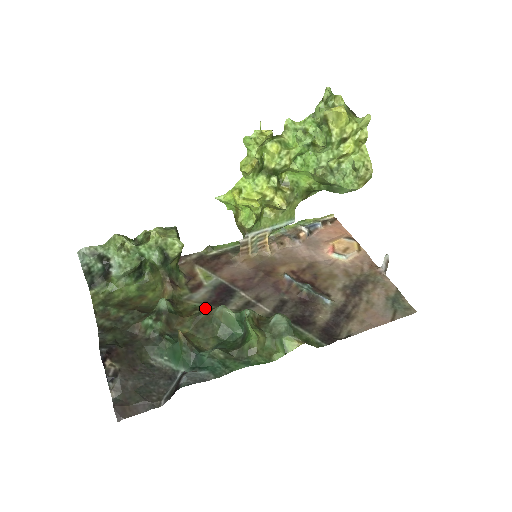
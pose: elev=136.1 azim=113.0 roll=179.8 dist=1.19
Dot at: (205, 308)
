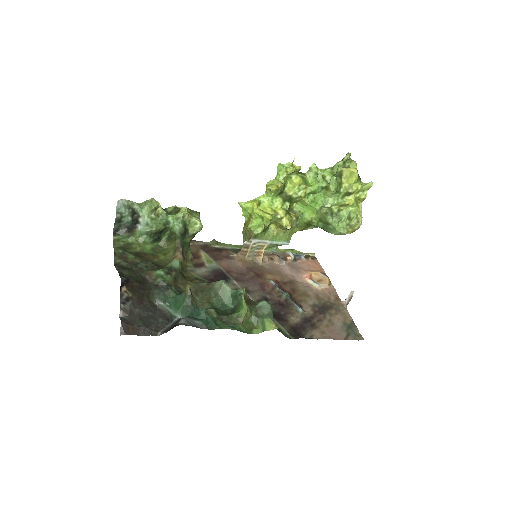
Dot at: (205, 281)
